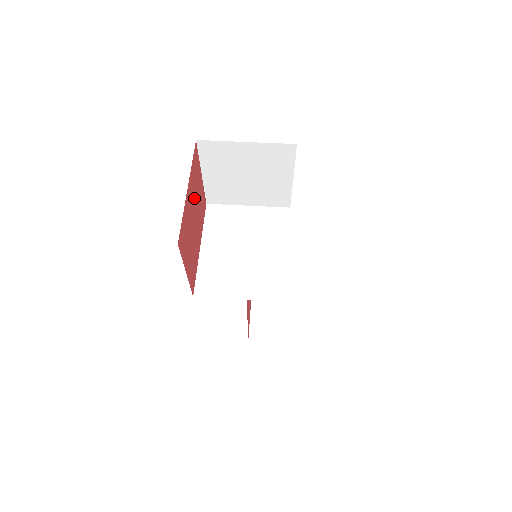
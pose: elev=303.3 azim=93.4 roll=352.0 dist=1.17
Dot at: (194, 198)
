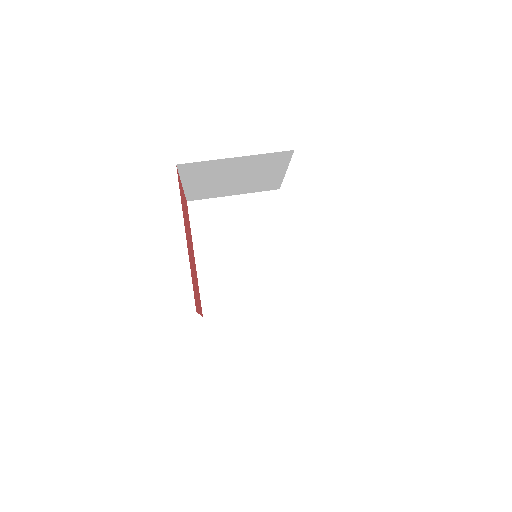
Dot at: occluded
